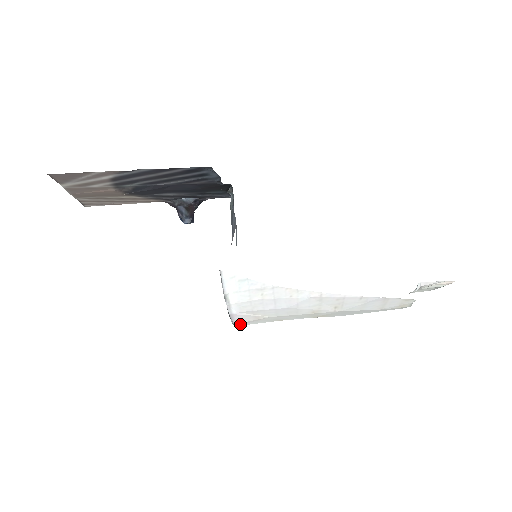
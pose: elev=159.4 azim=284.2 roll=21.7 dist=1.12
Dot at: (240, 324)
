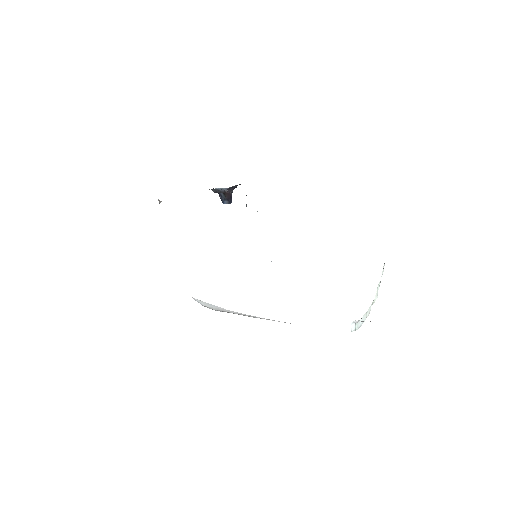
Dot at: occluded
